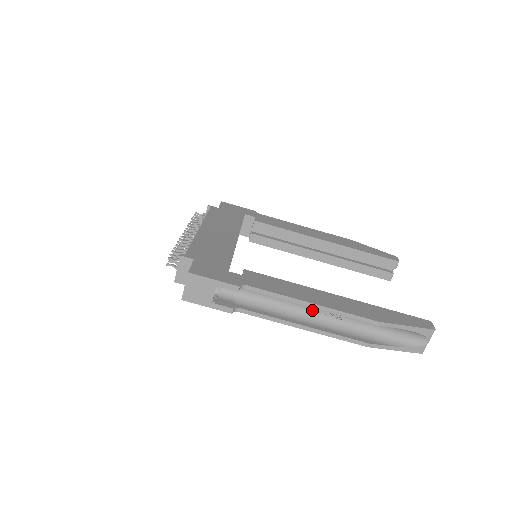
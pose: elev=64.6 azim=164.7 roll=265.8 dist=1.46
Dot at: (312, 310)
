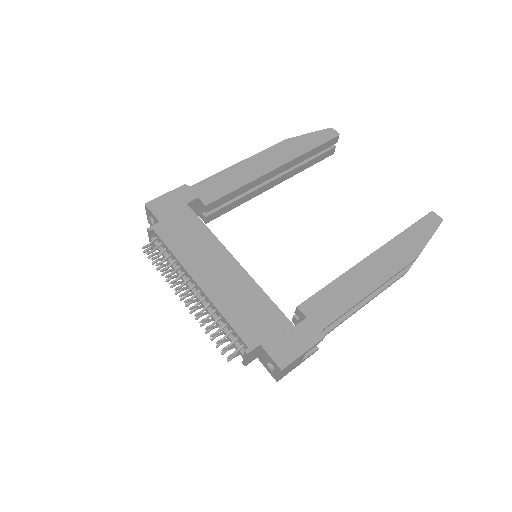
Dot at: occluded
